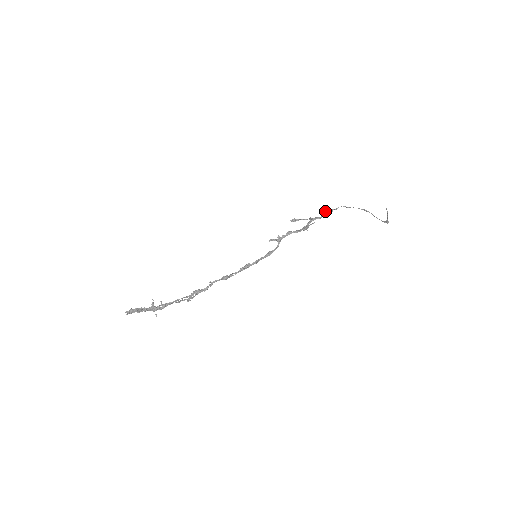
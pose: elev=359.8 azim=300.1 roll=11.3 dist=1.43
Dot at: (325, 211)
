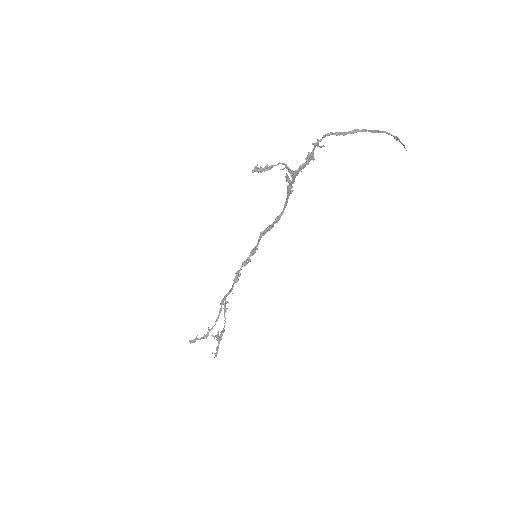
Dot at: (313, 159)
